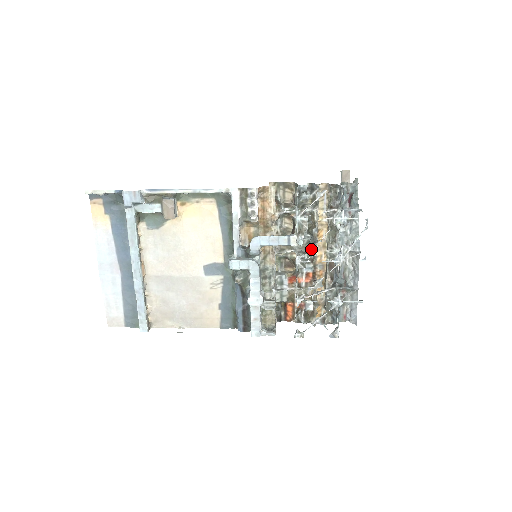
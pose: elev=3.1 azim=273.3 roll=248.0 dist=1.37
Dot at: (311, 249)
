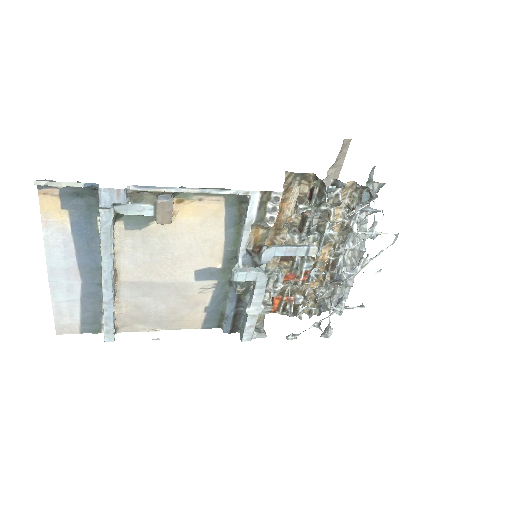
Dot at: occluded
